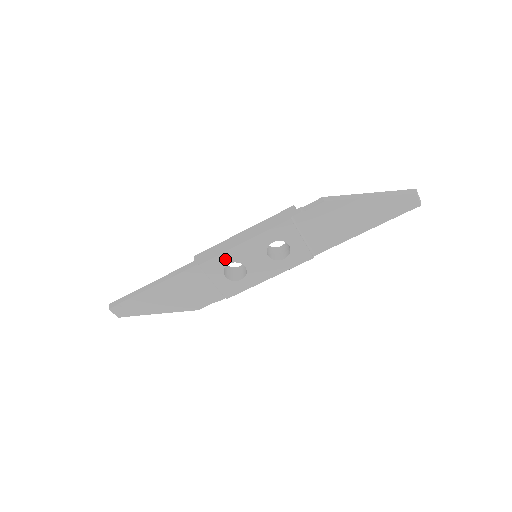
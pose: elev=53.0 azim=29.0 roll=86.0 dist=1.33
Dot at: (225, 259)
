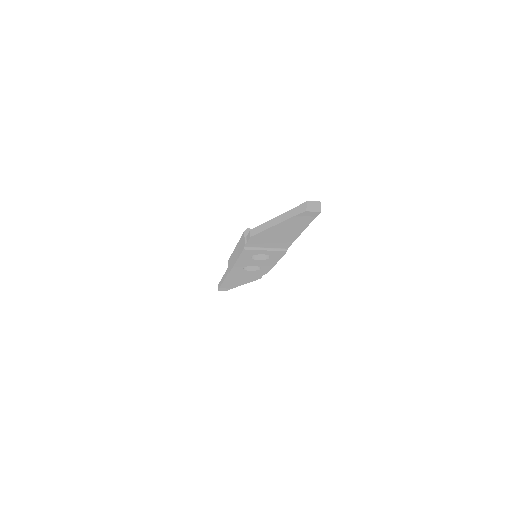
Dot at: (238, 268)
